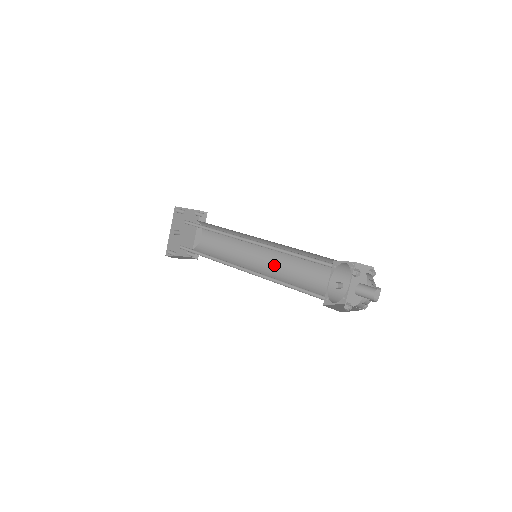
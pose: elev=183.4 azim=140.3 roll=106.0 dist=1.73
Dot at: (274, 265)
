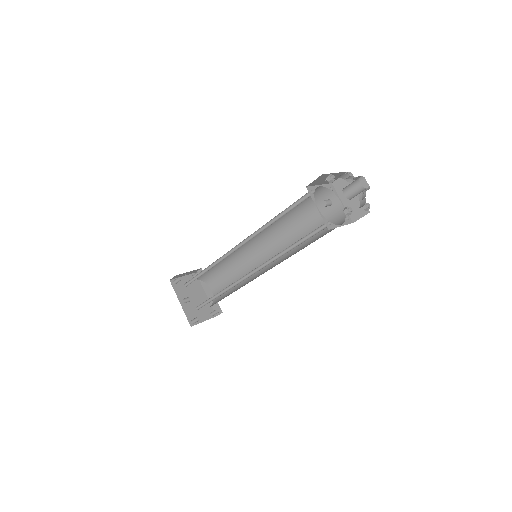
Dot at: (277, 253)
